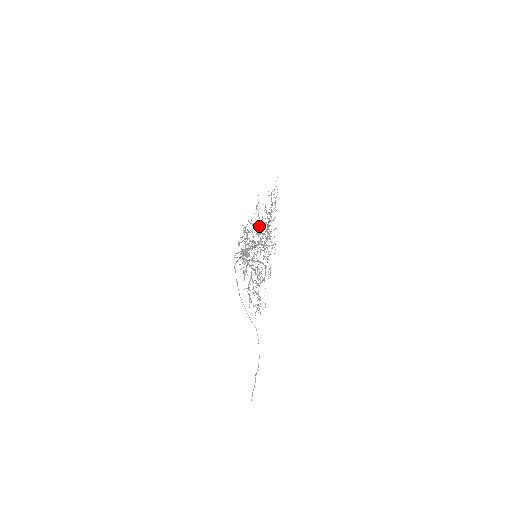
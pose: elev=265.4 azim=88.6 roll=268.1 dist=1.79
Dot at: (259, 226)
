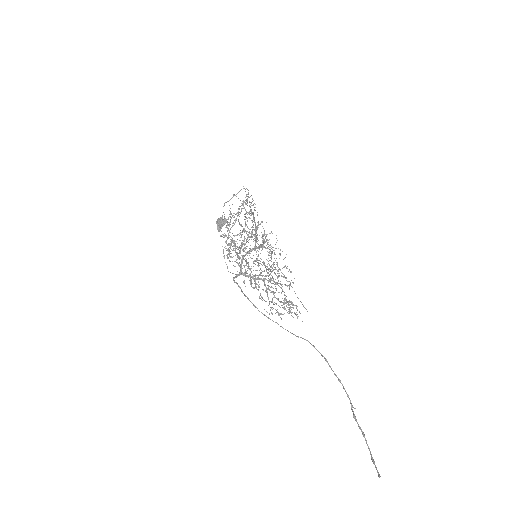
Dot at: occluded
